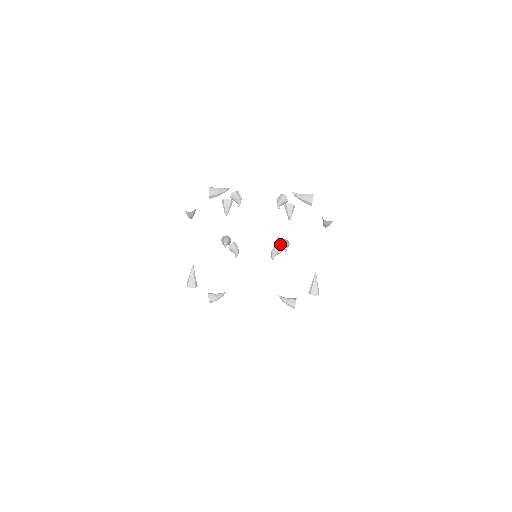
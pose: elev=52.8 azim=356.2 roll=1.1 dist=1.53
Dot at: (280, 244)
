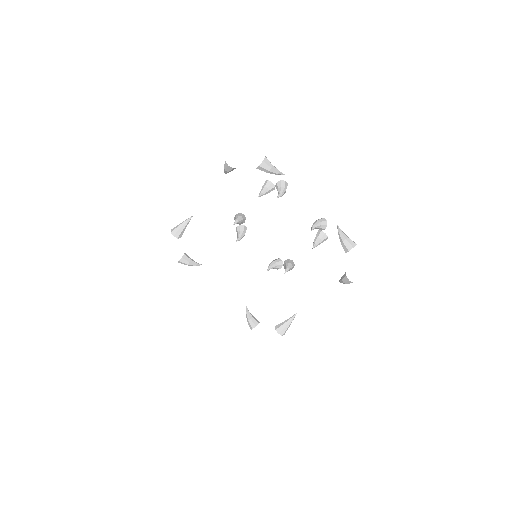
Dot at: occluded
